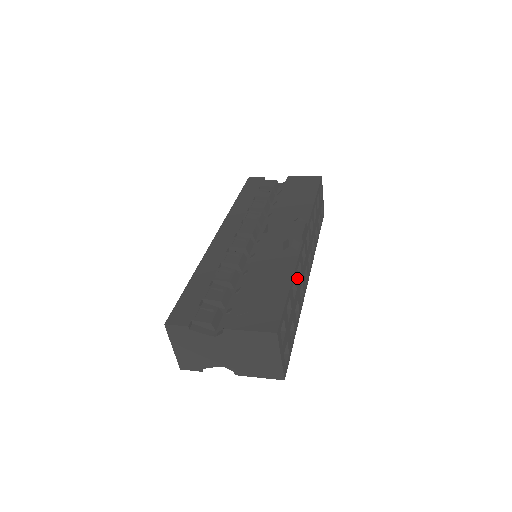
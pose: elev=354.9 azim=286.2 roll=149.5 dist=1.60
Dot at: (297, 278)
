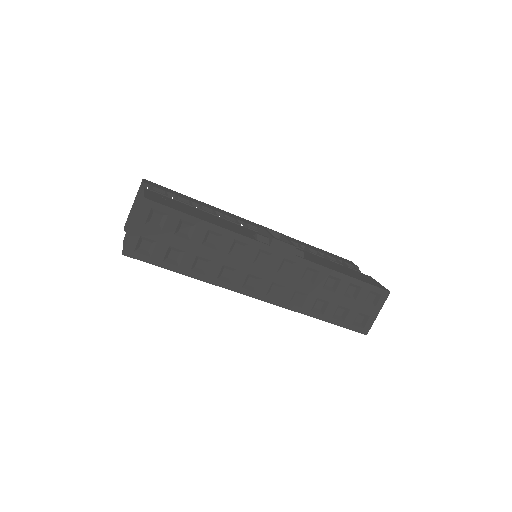
Dot at: (228, 245)
